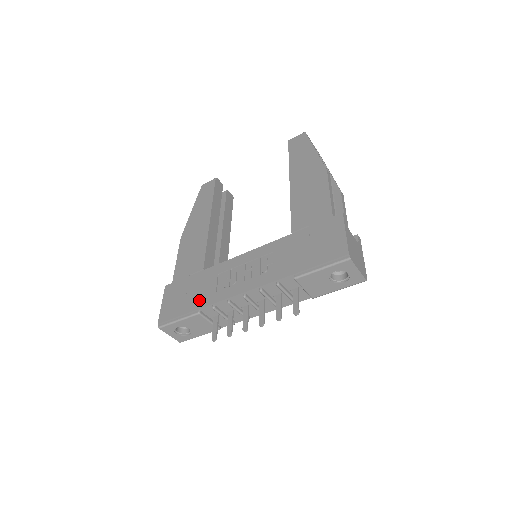
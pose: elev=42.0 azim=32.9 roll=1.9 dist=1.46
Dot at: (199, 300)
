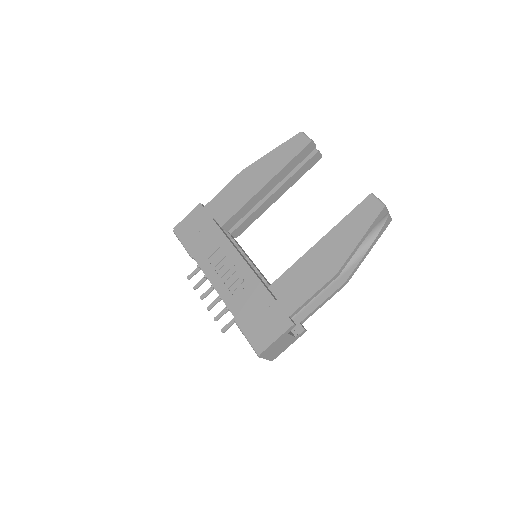
Dot at: (198, 249)
